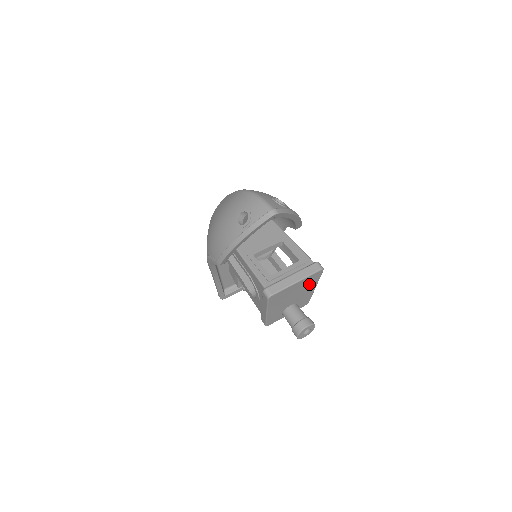
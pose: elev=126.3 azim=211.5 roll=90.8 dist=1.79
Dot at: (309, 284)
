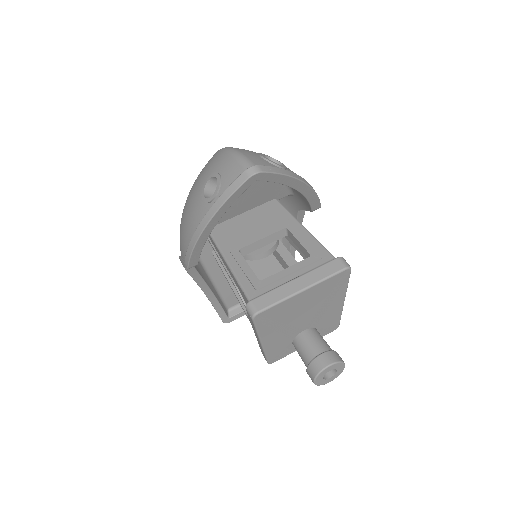
Dot at: (329, 295)
